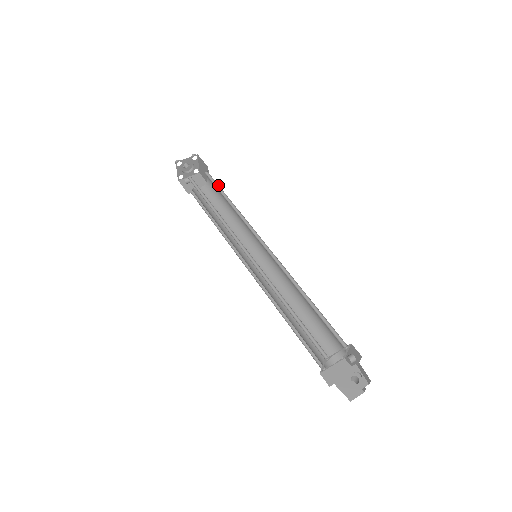
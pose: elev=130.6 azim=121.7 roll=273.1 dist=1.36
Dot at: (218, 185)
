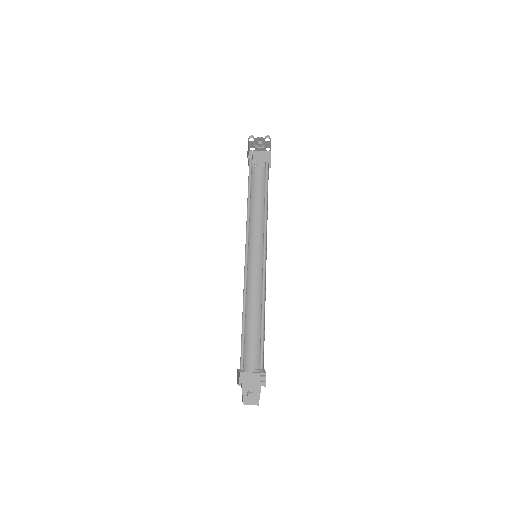
Dot at: occluded
